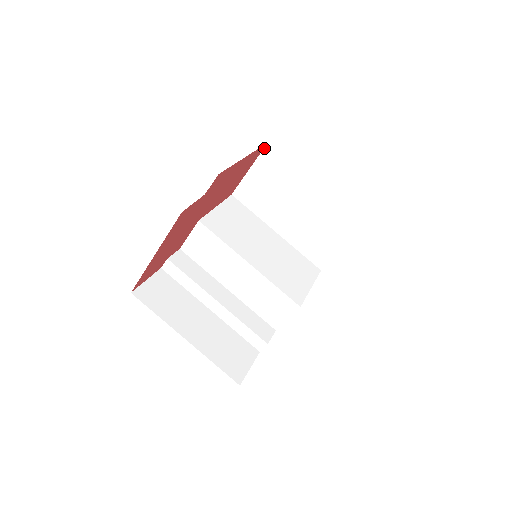
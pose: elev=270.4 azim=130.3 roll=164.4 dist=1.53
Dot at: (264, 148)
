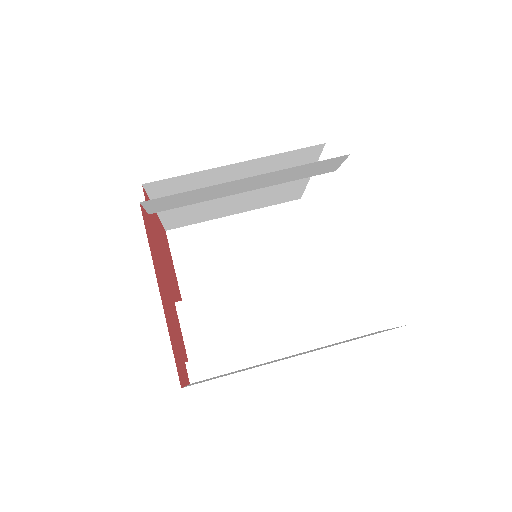
Dot at: (167, 238)
